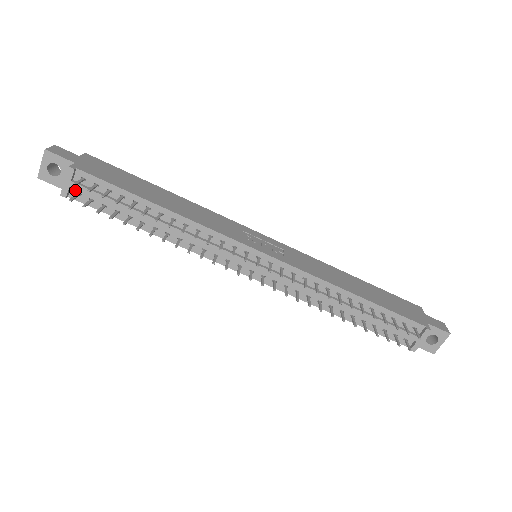
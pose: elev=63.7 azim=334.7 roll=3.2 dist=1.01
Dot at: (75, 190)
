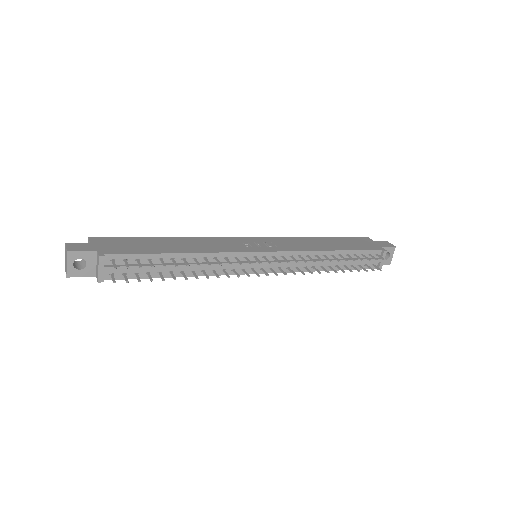
Dot at: (108, 272)
